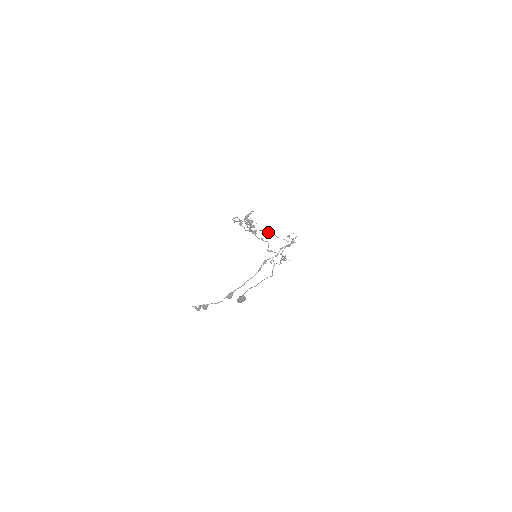
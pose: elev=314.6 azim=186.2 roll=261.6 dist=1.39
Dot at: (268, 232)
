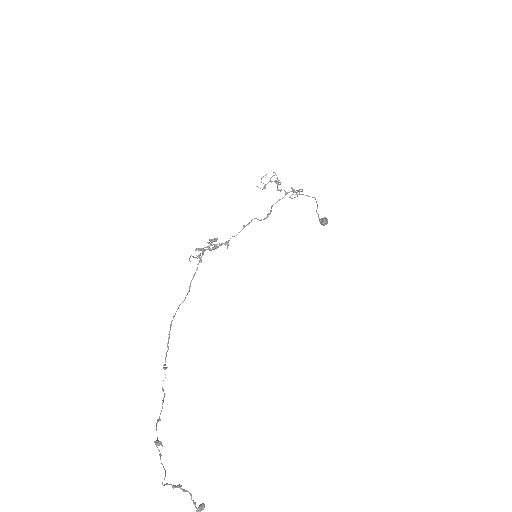
Dot at: (155, 441)
